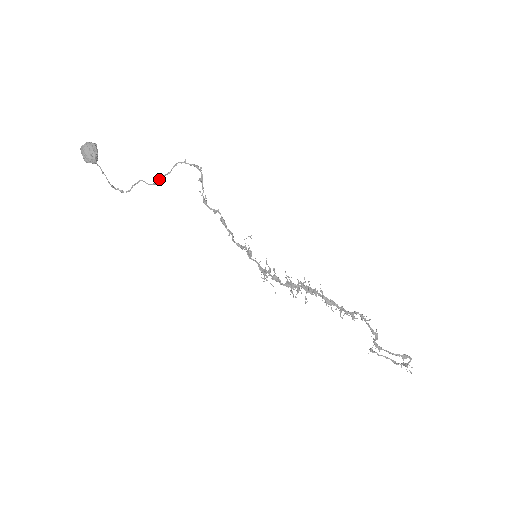
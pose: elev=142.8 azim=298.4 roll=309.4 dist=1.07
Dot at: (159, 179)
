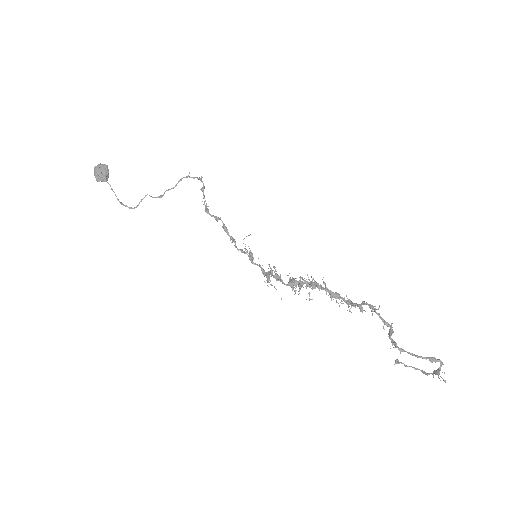
Dot at: (164, 193)
